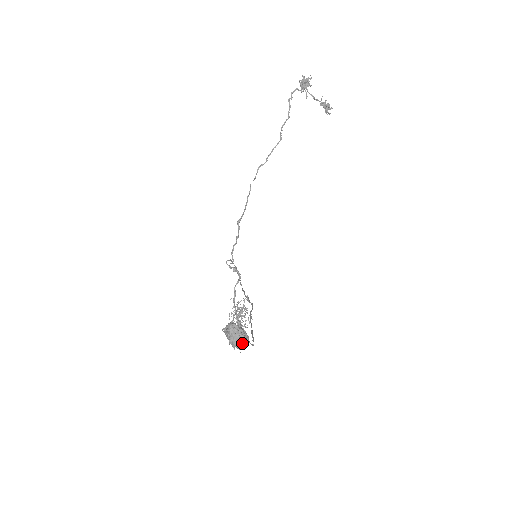
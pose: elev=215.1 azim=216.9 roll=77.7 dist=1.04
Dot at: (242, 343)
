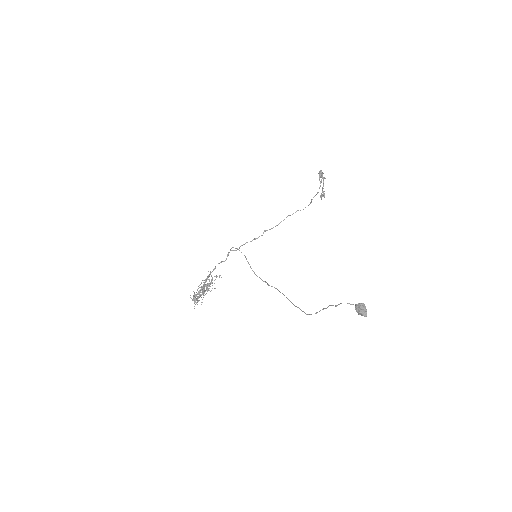
Dot at: occluded
